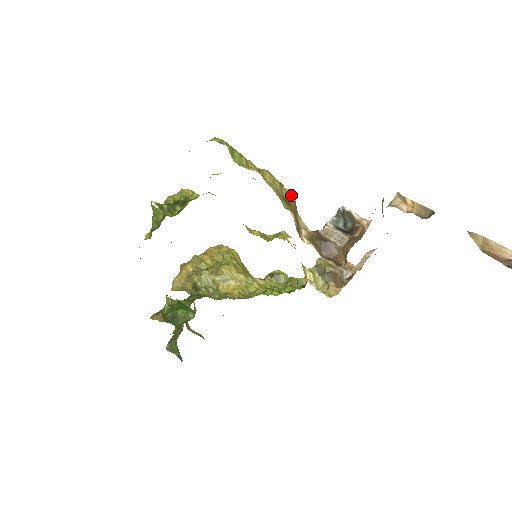
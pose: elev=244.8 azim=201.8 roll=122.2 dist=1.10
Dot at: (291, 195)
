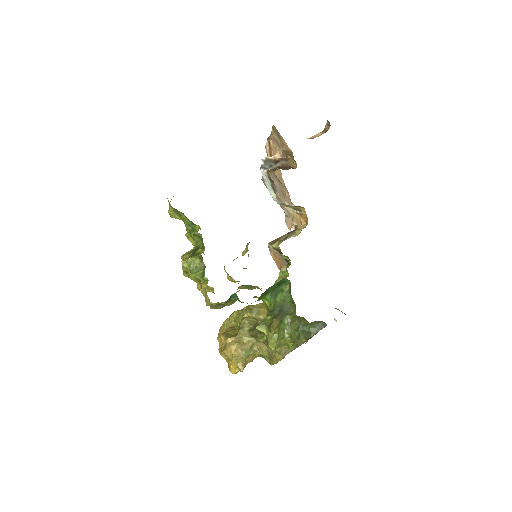
Dot at: occluded
